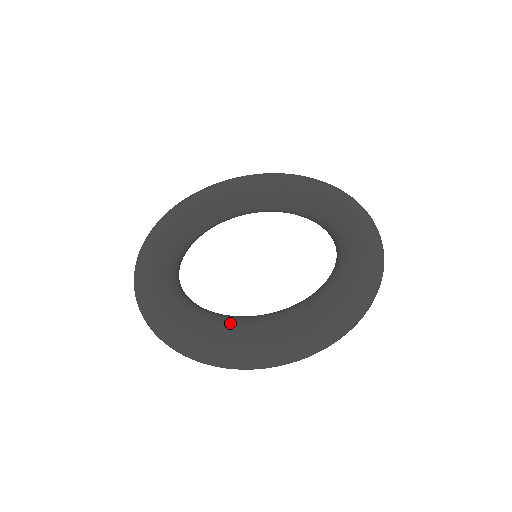
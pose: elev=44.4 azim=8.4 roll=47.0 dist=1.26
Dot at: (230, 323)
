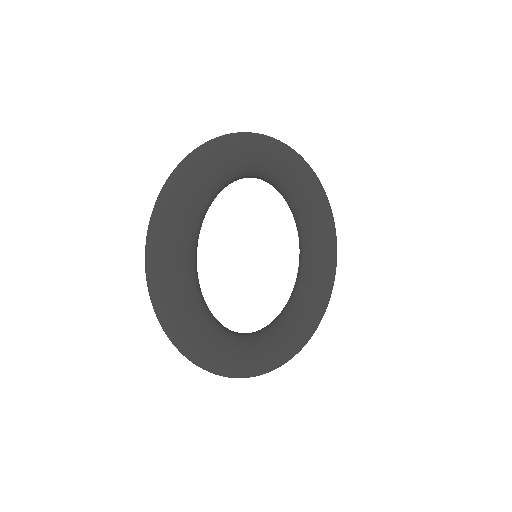
Dot at: (248, 355)
